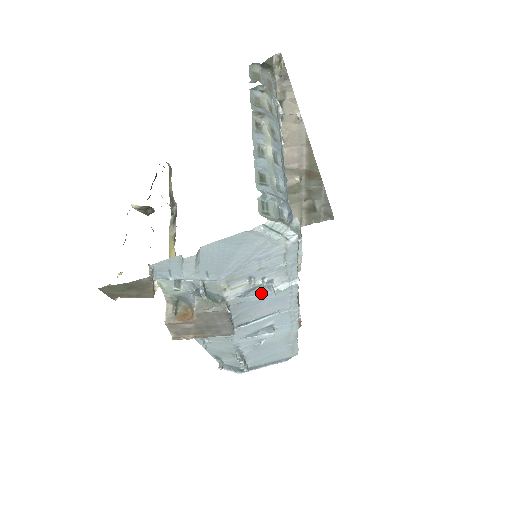
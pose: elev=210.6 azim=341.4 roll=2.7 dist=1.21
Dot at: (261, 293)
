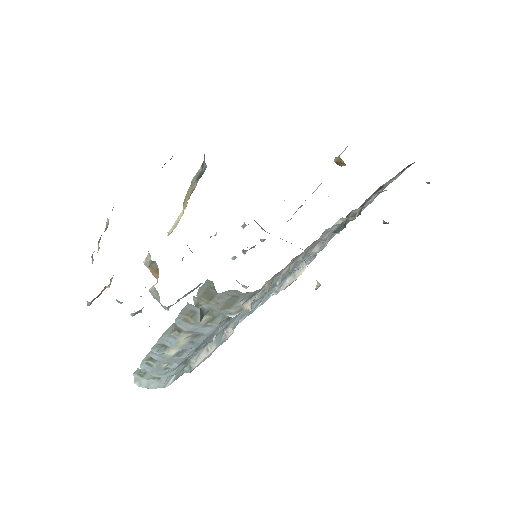
Dot at: occluded
